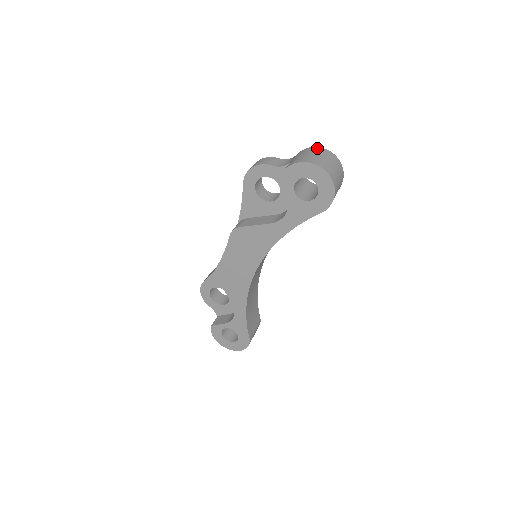
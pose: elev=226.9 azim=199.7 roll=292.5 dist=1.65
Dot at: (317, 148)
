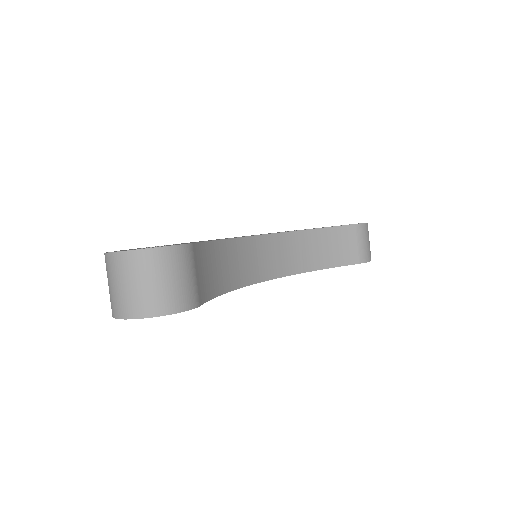
Dot at: (105, 259)
